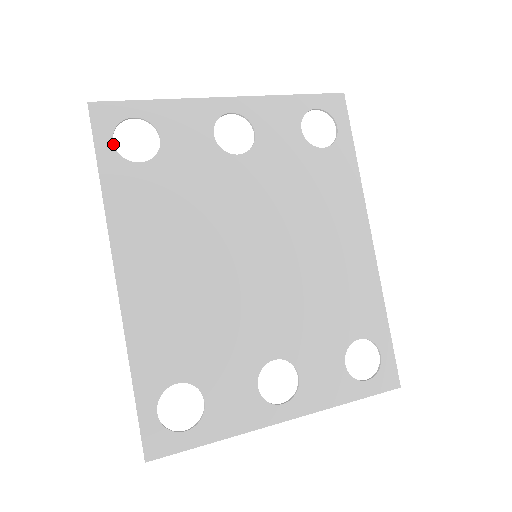
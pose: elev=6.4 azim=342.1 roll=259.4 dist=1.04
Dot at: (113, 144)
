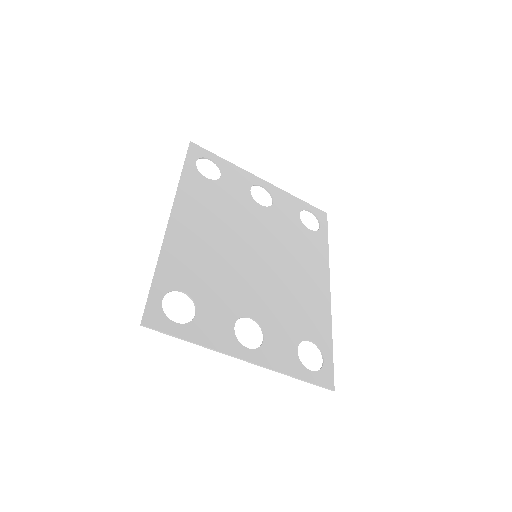
Dot at: occluded
